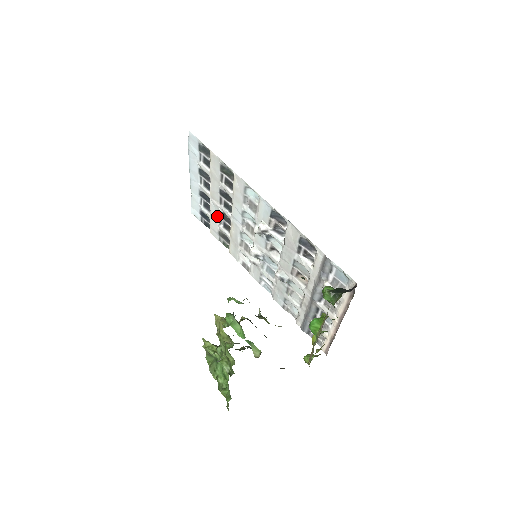
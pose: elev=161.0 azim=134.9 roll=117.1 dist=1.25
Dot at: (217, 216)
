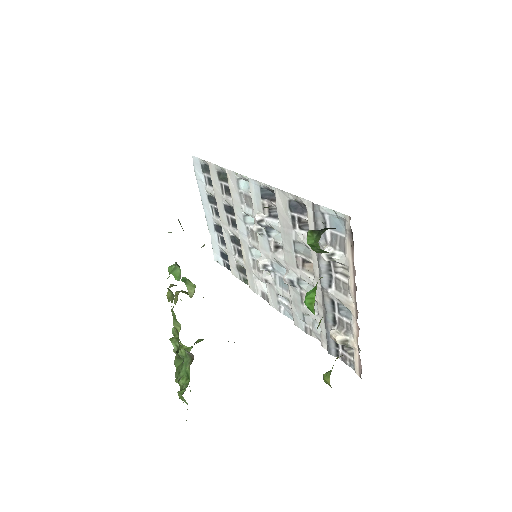
Dot at: (230, 245)
